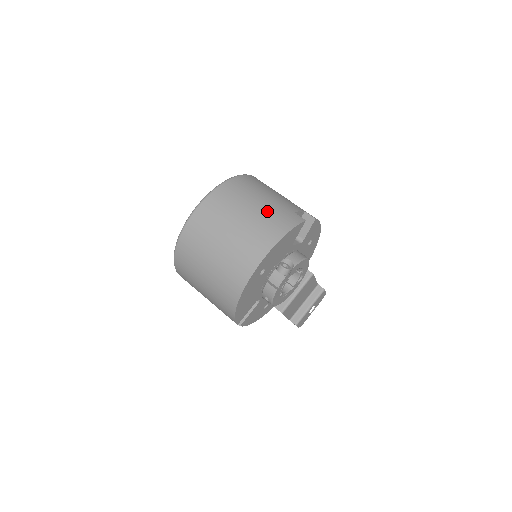
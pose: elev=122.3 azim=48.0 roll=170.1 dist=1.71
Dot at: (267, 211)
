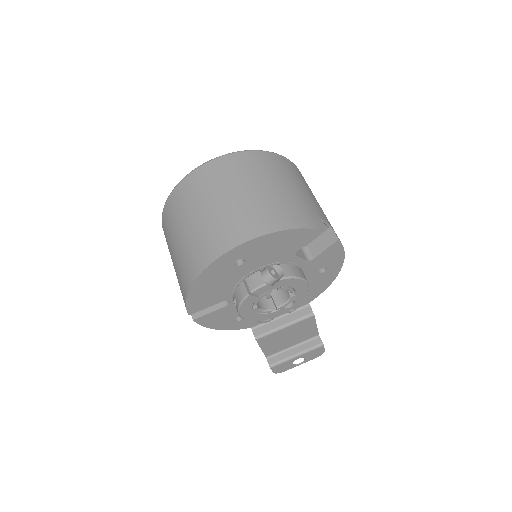
Dot at: (282, 198)
